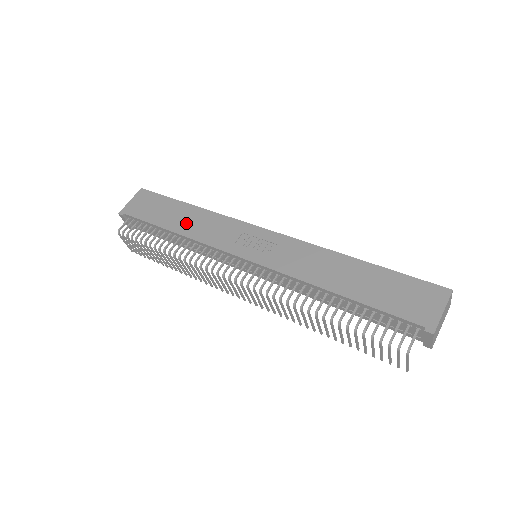
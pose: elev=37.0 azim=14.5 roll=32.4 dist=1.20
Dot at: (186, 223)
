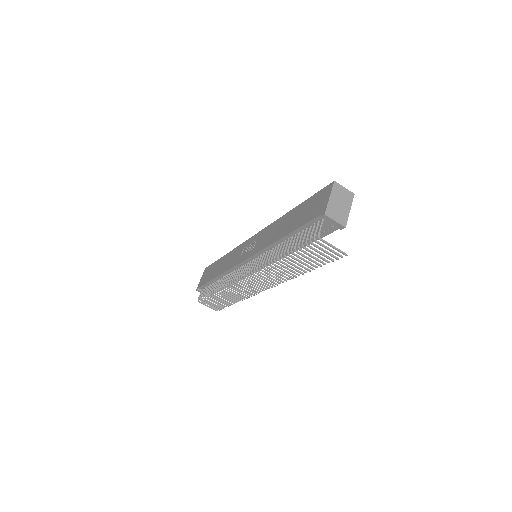
Dot at: (221, 267)
